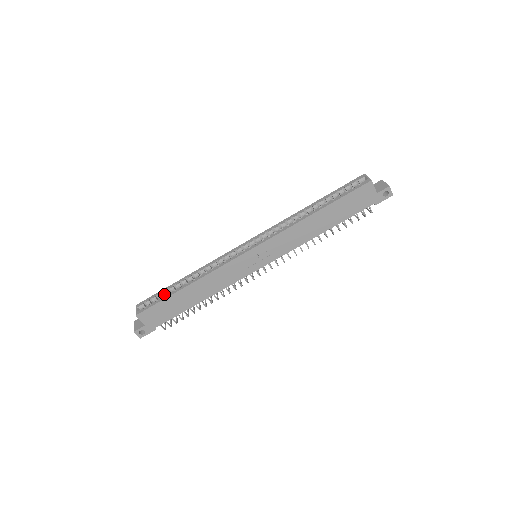
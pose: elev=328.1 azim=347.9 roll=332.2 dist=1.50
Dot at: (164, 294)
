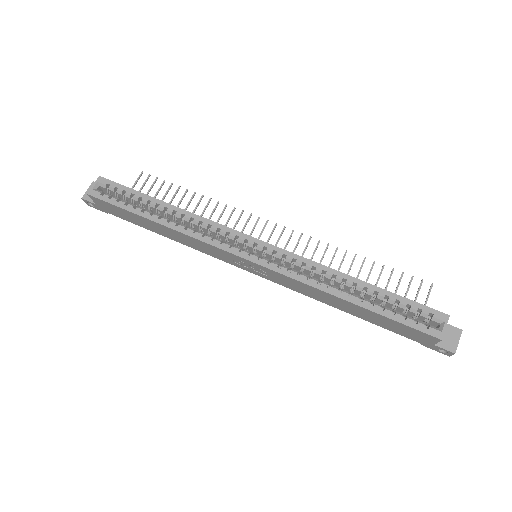
Dot at: (134, 196)
